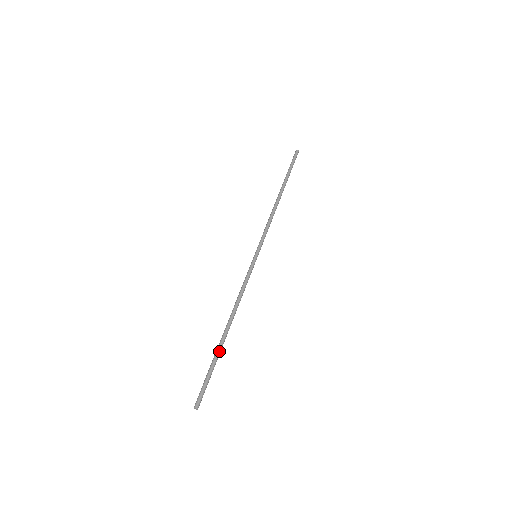
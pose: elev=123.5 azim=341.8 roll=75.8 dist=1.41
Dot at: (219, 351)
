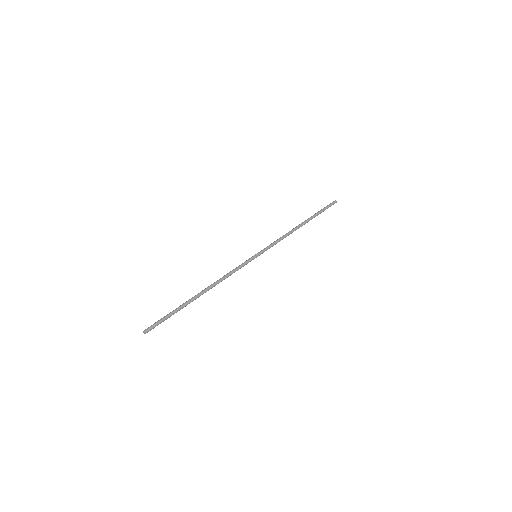
Dot at: (185, 303)
